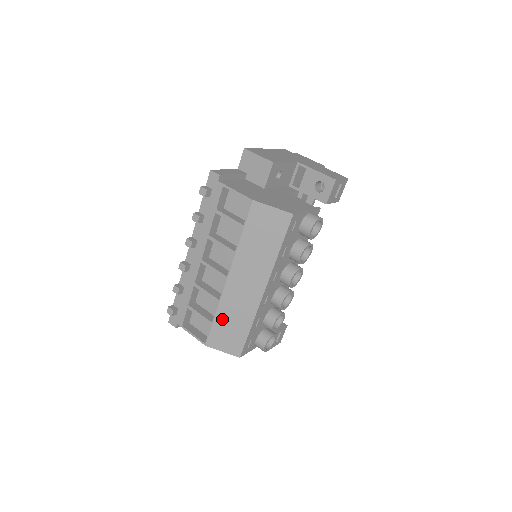
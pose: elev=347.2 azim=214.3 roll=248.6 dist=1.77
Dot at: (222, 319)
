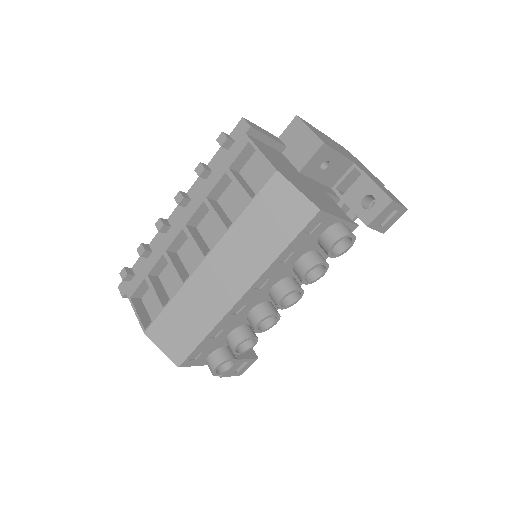
Dot at: (177, 308)
